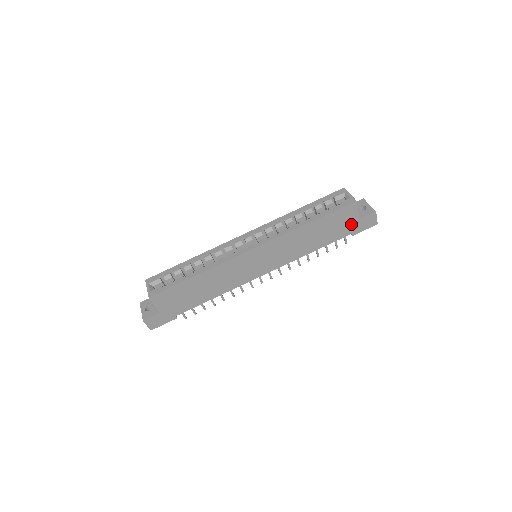
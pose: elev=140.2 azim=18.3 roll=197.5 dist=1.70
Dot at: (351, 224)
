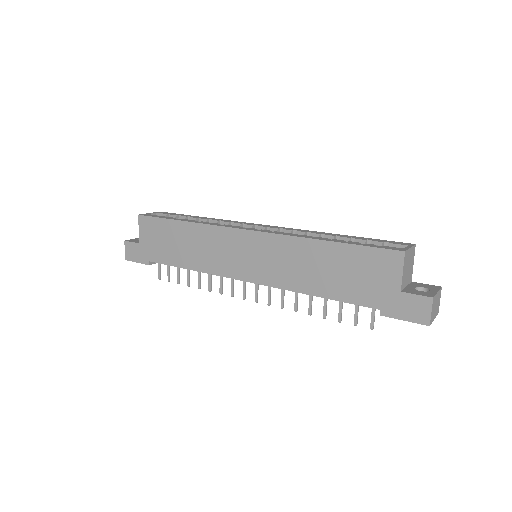
Dot at: (384, 290)
